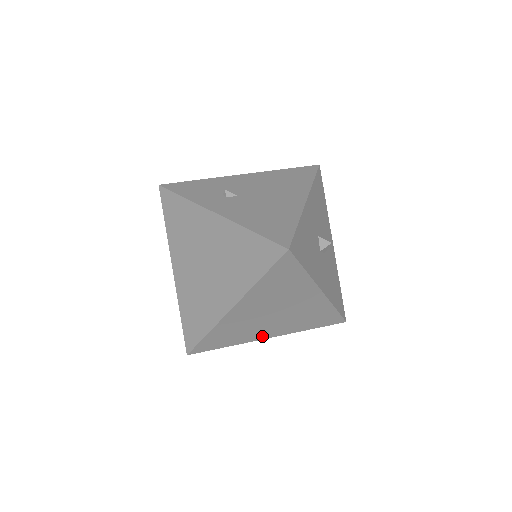
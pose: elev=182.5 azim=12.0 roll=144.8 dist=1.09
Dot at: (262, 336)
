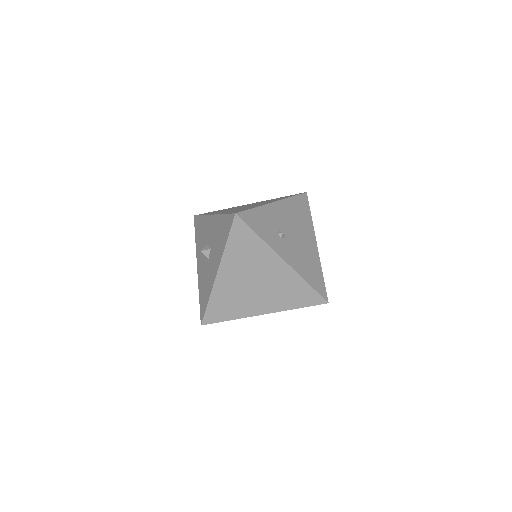
Dot at: occluded
